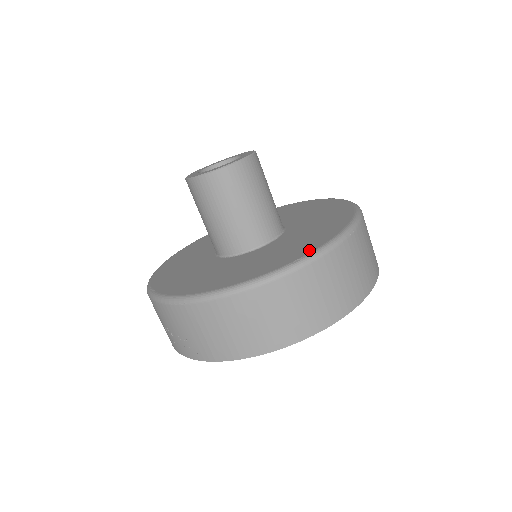
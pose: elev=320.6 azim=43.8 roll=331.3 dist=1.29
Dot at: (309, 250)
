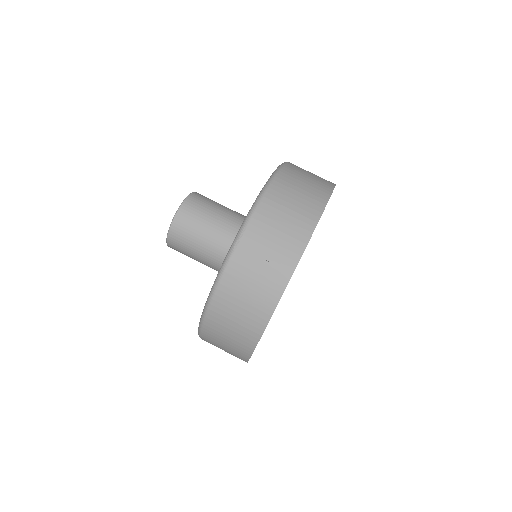
Dot at: occluded
